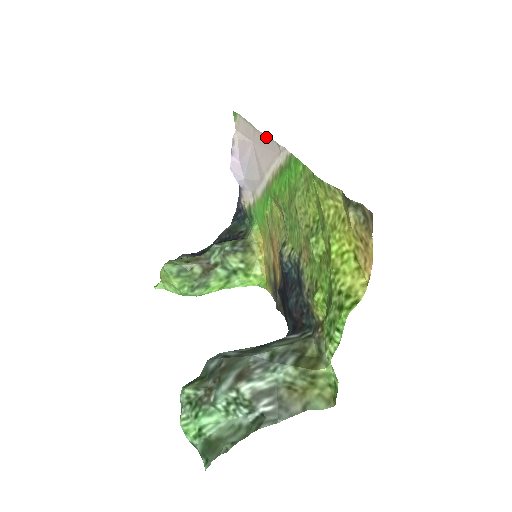
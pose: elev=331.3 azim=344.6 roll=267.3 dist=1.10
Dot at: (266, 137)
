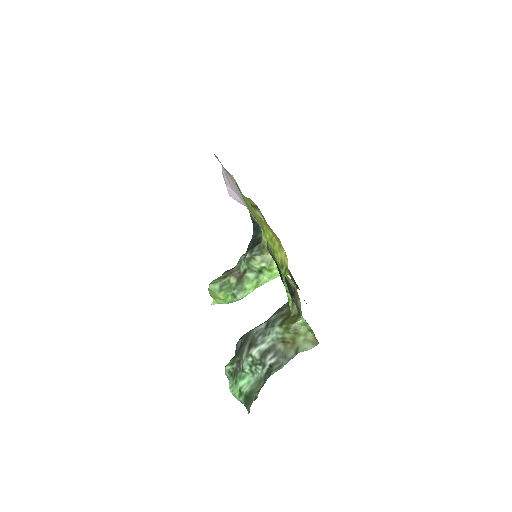
Dot at: (226, 170)
